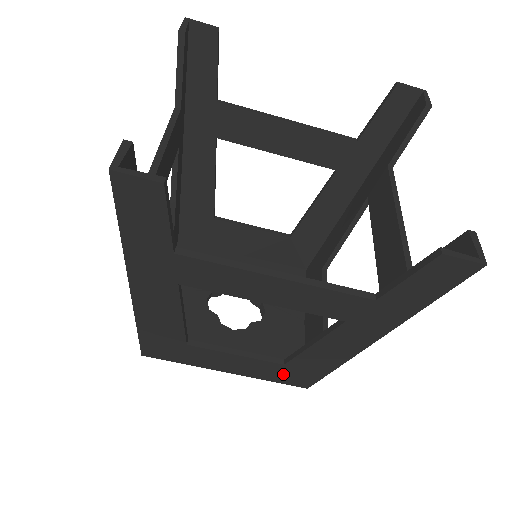
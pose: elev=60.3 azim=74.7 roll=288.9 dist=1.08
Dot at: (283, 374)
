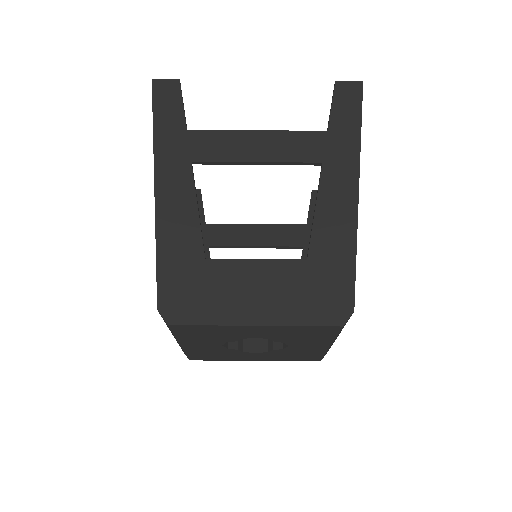
Dot at: (314, 284)
